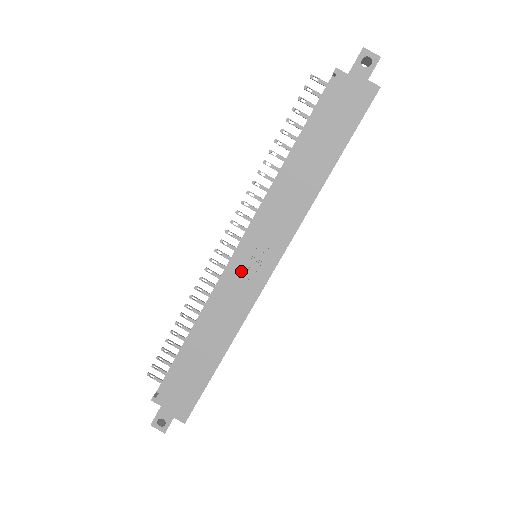
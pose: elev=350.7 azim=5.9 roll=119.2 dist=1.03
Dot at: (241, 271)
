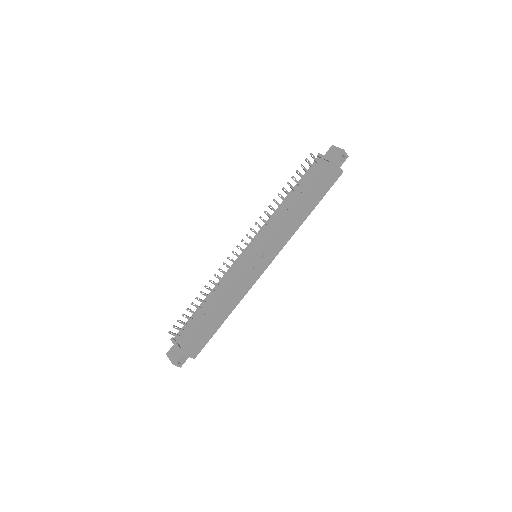
Dot at: (252, 268)
